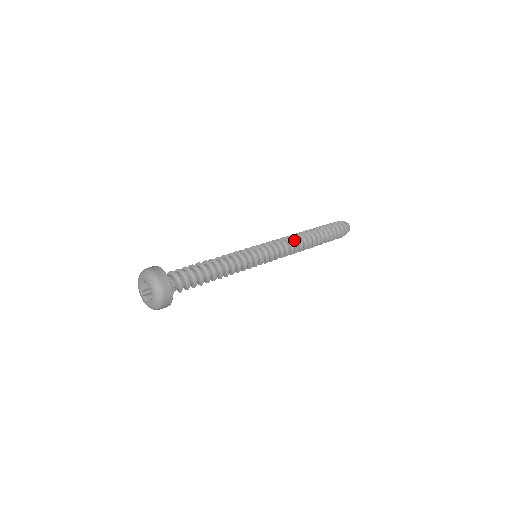
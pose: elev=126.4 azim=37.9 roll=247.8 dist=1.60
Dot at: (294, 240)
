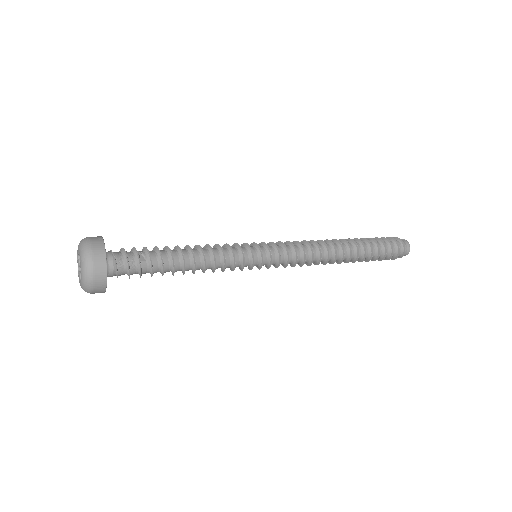
Dot at: (317, 246)
